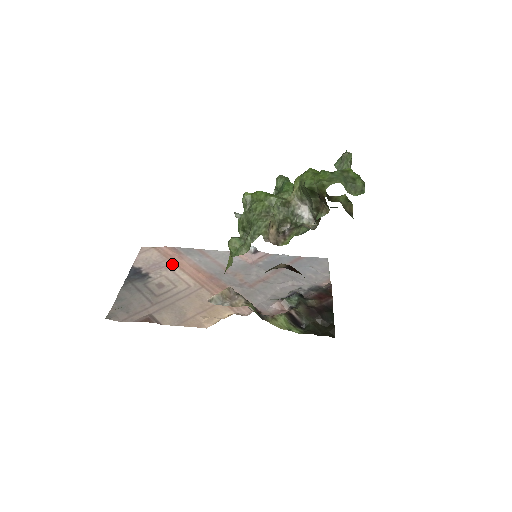
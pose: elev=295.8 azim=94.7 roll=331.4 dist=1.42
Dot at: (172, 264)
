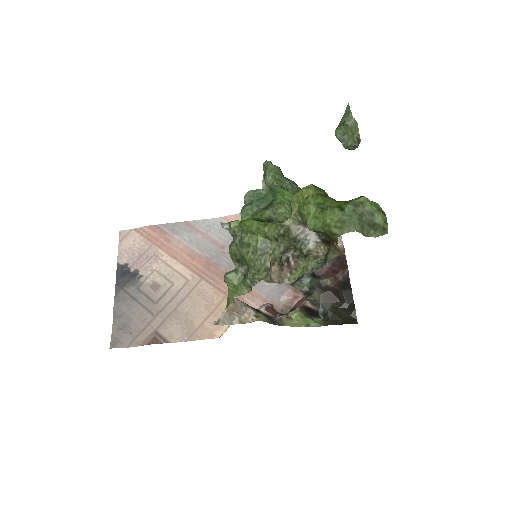
Dot at: (160, 251)
